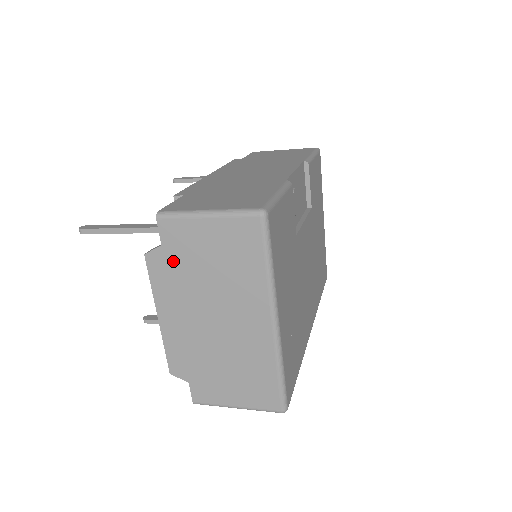
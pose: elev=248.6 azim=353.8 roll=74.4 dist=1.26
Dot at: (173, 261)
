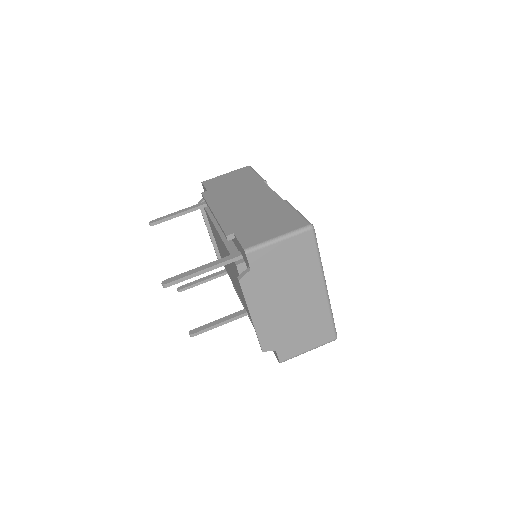
Dot at: (259, 277)
